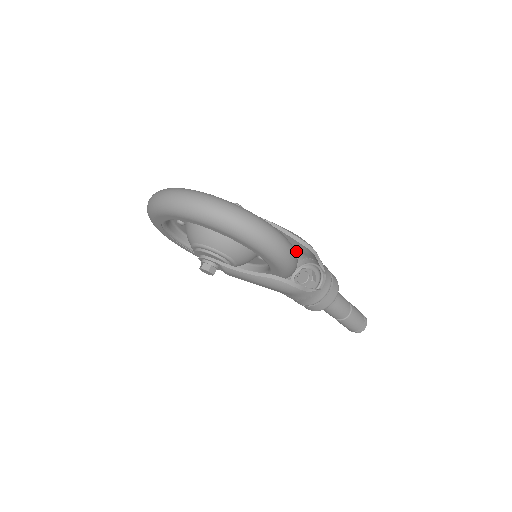
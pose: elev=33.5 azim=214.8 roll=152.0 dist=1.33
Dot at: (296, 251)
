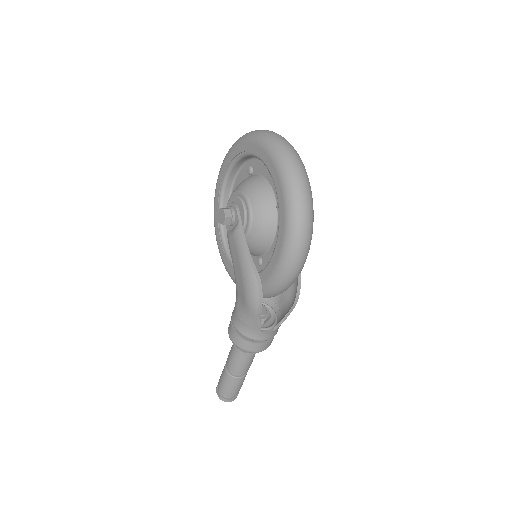
Dot at: occluded
